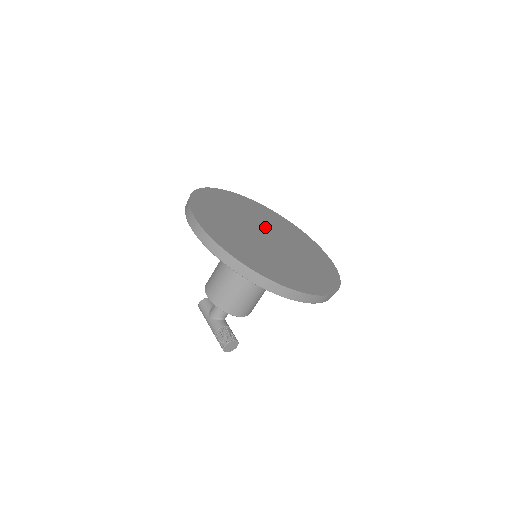
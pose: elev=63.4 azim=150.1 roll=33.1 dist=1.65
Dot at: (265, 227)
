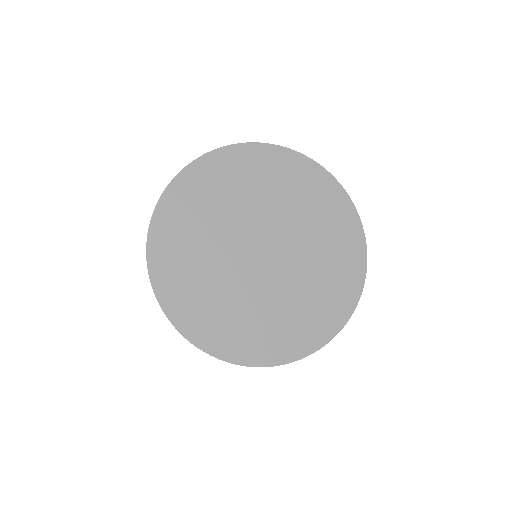
Dot at: (274, 226)
